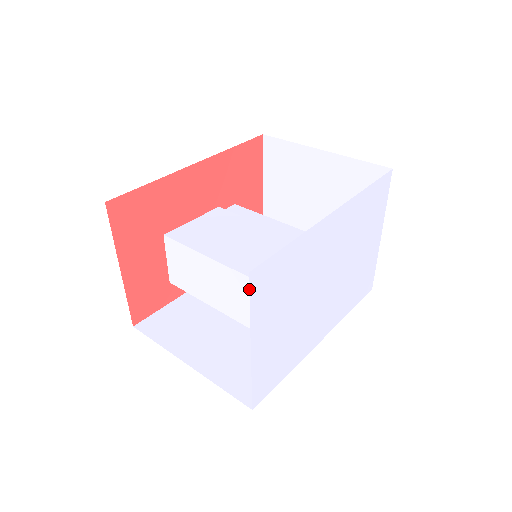
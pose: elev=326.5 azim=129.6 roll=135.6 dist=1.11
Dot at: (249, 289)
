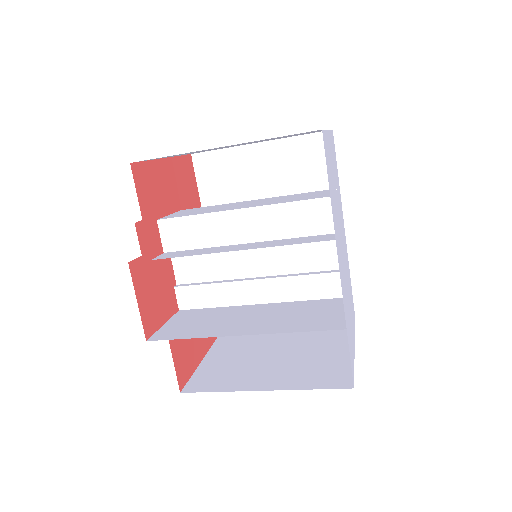
Dot at: (332, 130)
